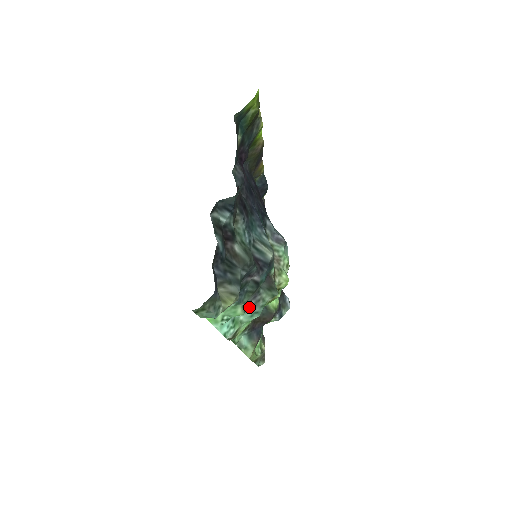
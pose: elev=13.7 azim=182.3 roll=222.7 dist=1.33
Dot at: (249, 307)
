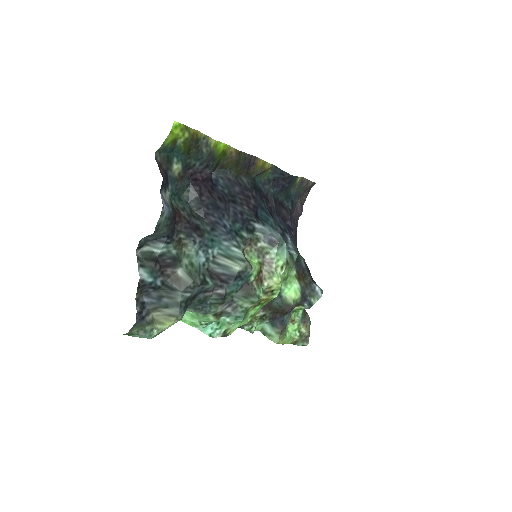
Dot at: (228, 312)
